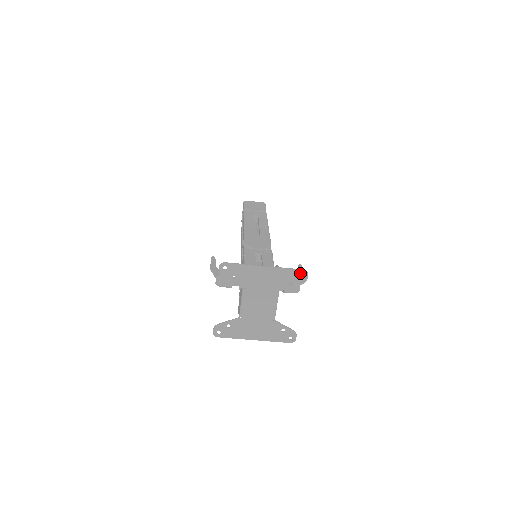
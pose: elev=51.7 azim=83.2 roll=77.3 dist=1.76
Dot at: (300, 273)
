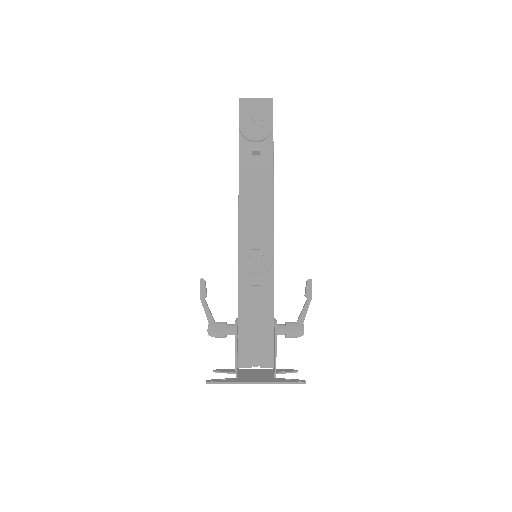
Dot at: (297, 383)
